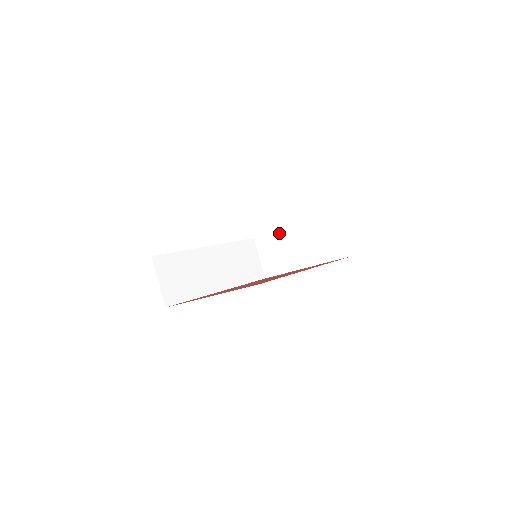
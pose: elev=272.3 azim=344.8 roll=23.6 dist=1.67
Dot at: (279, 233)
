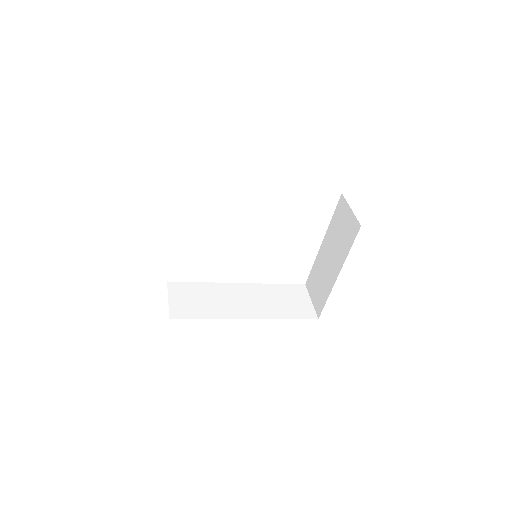
Dot at: (316, 261)
